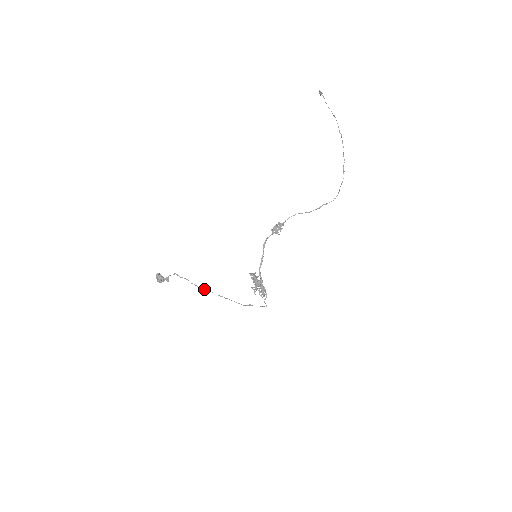
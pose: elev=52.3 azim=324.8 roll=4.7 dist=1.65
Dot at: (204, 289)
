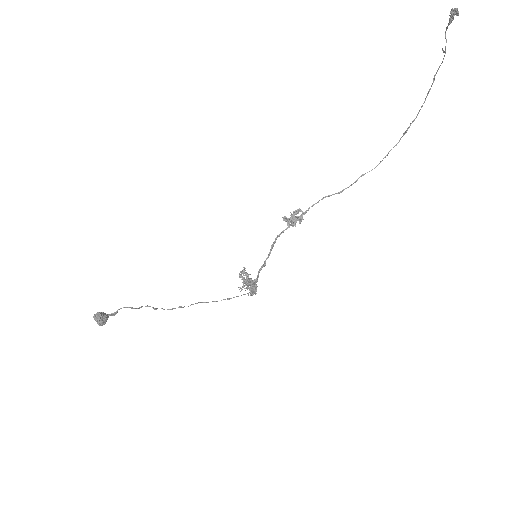
Dot at: (173, 308)
